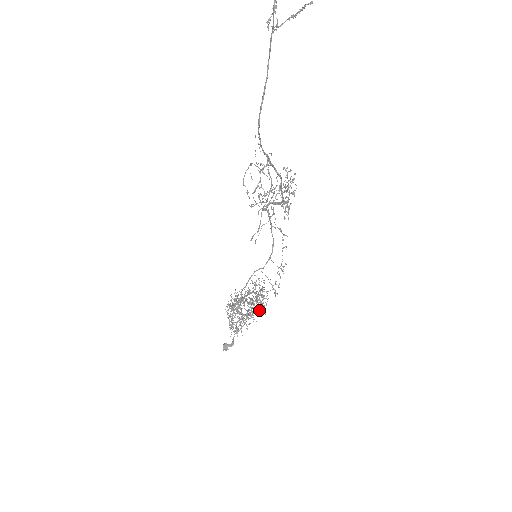
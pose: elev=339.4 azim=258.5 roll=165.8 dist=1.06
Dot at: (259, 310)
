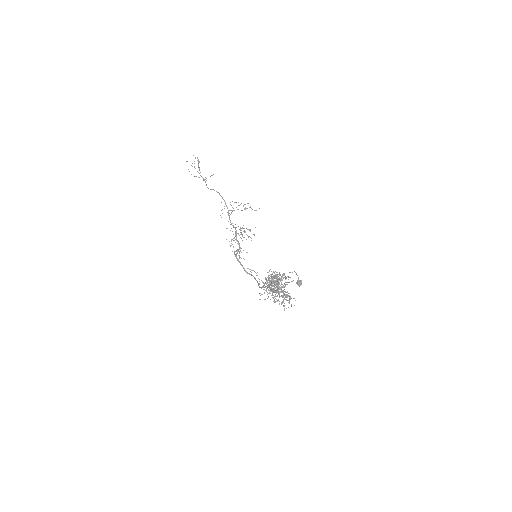
Dot at: occluded
